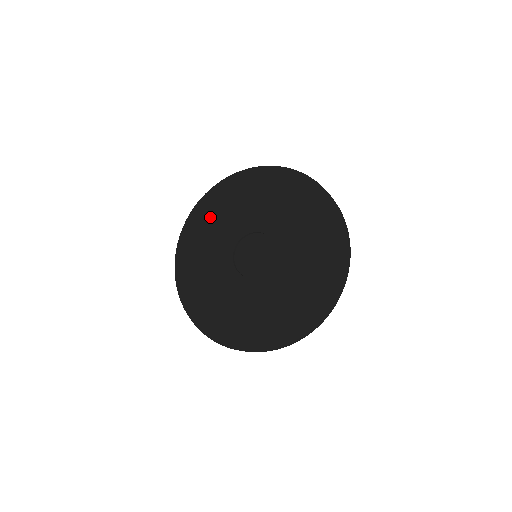
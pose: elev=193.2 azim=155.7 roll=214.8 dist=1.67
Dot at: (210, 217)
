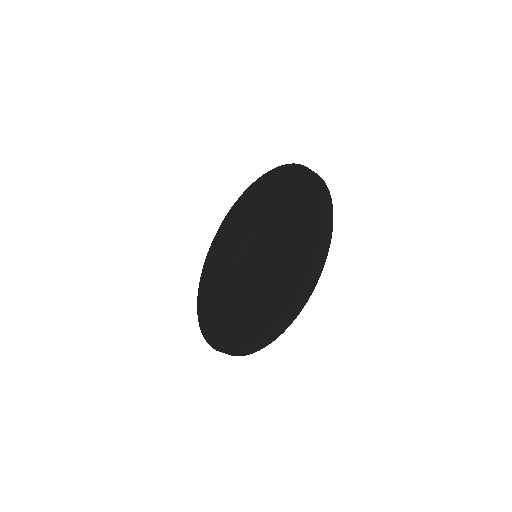
Dot at: (210, 291)
